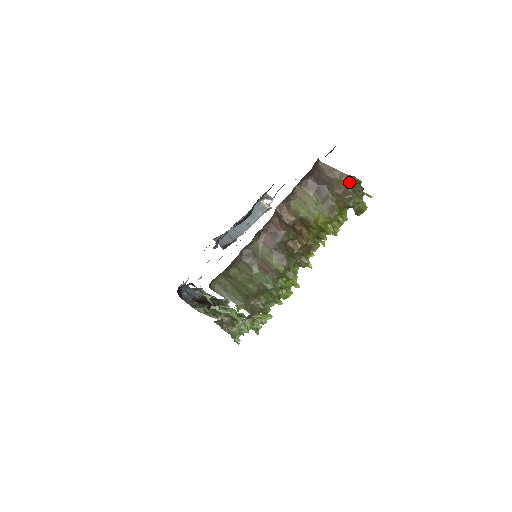
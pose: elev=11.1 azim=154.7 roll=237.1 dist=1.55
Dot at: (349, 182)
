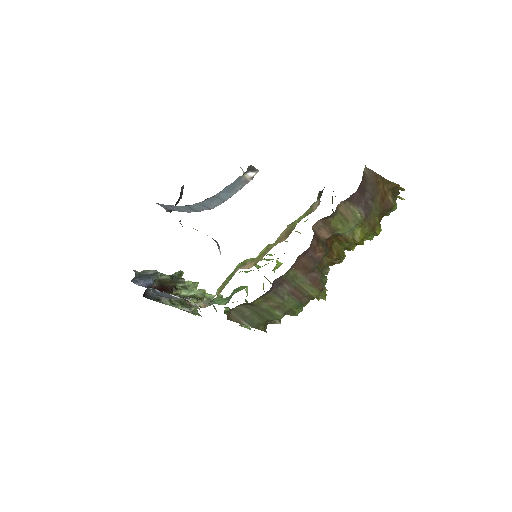
Dot at: (391, 190)
